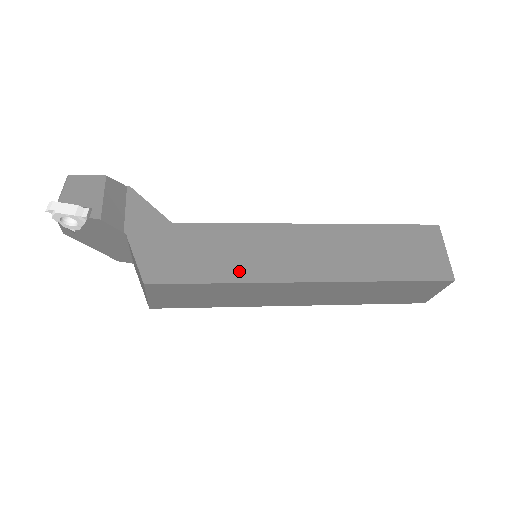
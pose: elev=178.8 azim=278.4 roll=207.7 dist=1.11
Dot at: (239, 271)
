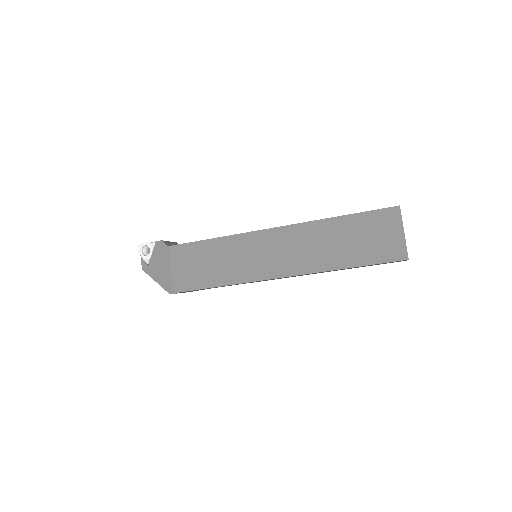
Dot at: occluded
